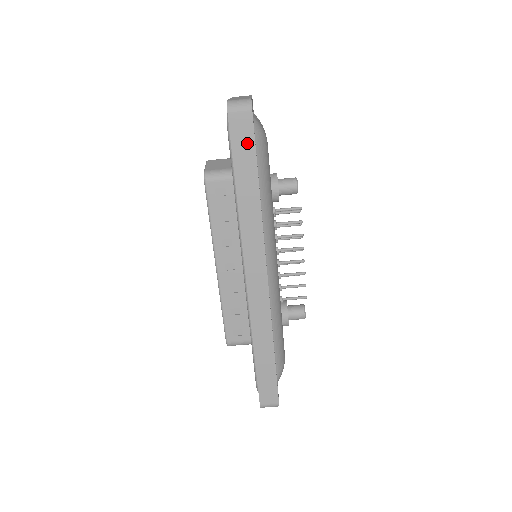
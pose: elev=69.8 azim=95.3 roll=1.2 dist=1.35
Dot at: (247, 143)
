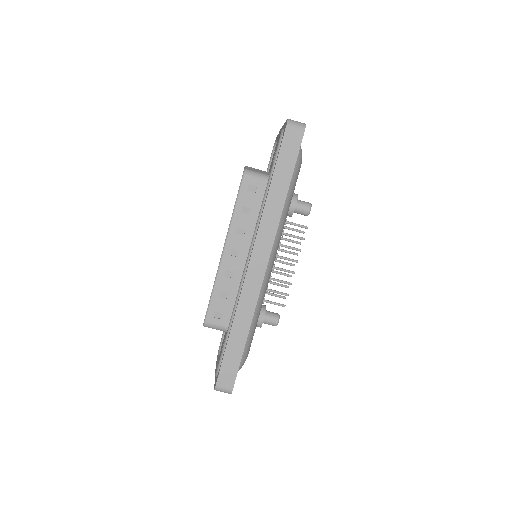
Dot at: (292, 153)
